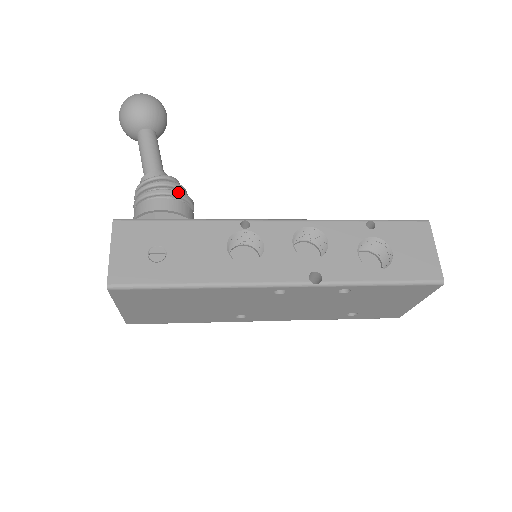
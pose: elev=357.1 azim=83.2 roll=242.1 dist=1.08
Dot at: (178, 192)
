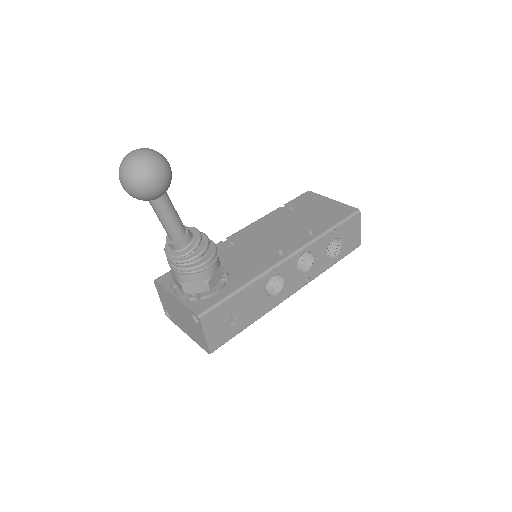
Dot at: (215, 255)
